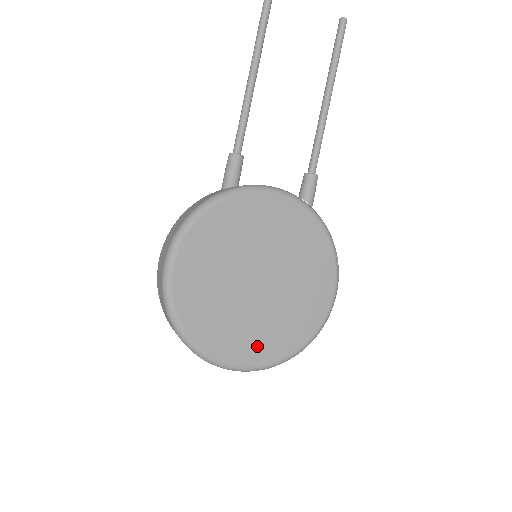
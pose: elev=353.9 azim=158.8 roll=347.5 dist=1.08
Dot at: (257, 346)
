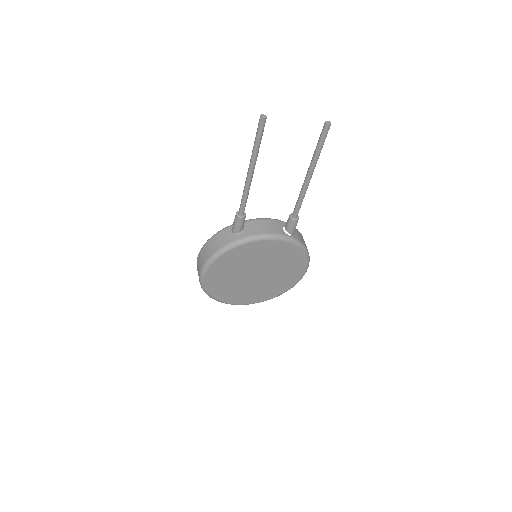
Dot at: (256, 297)
